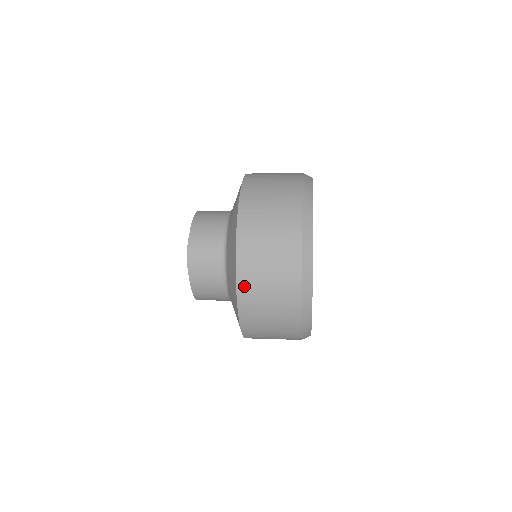
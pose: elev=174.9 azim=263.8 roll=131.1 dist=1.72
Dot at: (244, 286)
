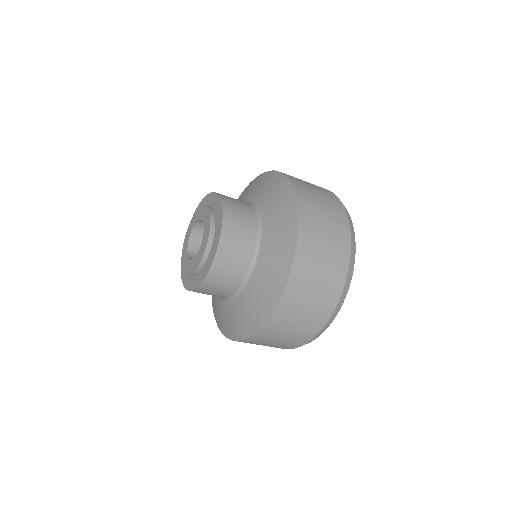
Dot at: (288, 297)
